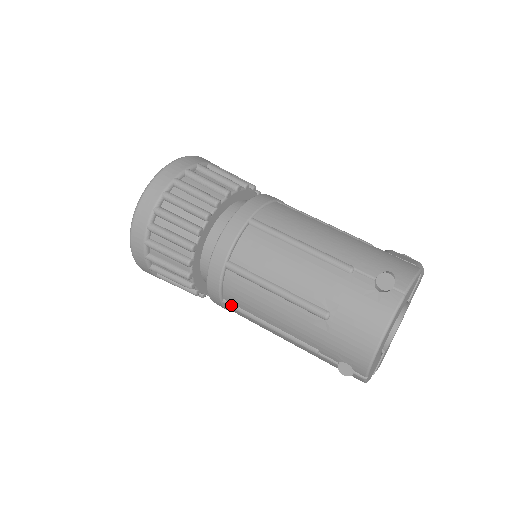
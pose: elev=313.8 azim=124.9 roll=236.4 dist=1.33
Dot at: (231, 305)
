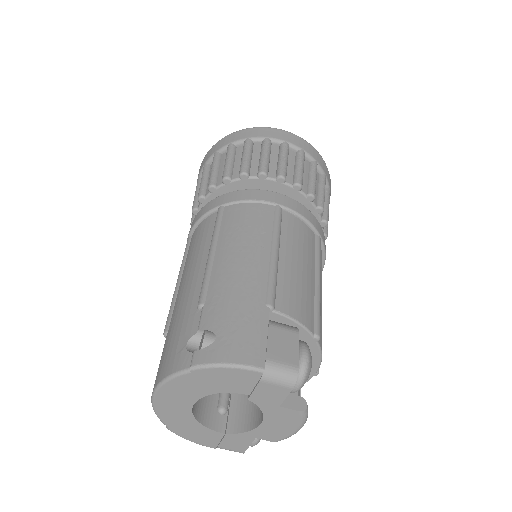
Dot at: occluded
